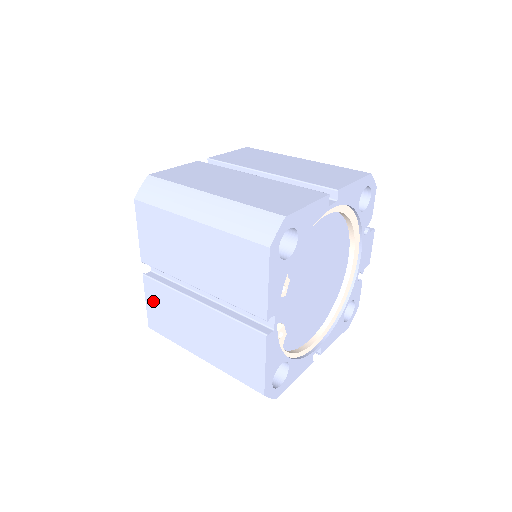
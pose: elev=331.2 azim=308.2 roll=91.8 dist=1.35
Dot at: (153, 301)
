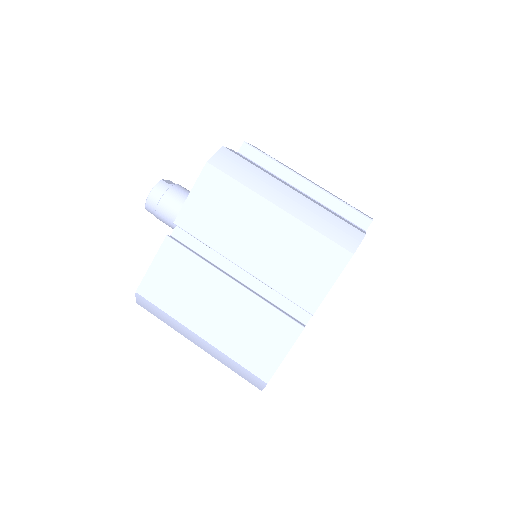
Dot at: occluded
